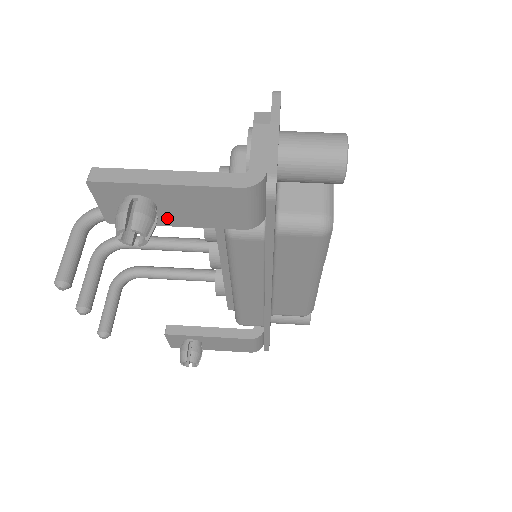
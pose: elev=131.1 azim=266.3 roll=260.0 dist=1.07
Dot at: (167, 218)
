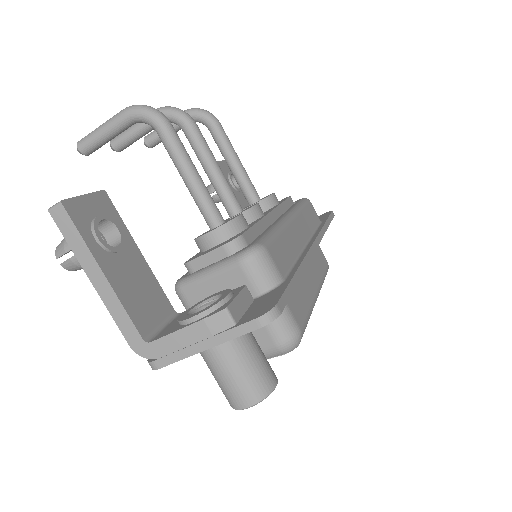
Dot at: occluded
